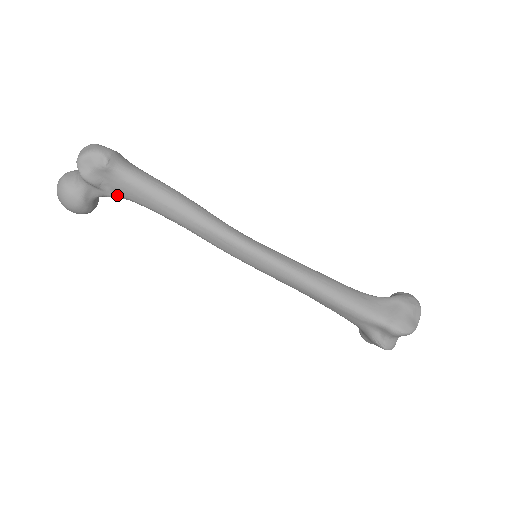
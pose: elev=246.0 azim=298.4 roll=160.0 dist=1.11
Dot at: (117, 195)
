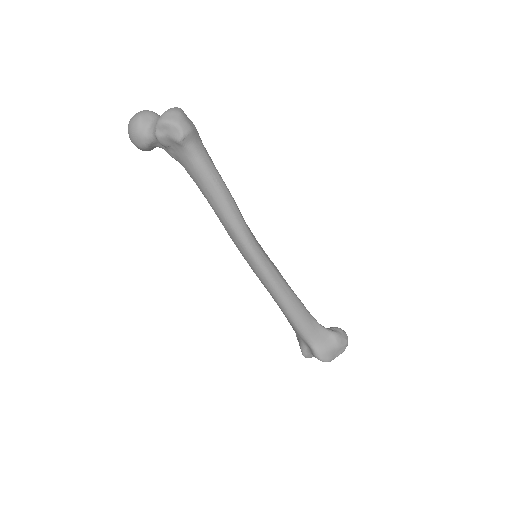
Dot at: (177, 159)
